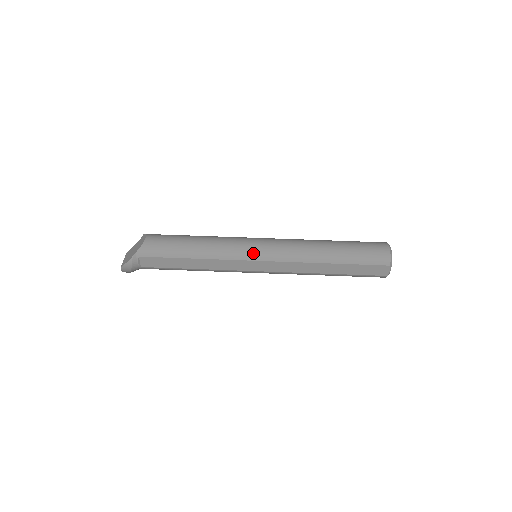
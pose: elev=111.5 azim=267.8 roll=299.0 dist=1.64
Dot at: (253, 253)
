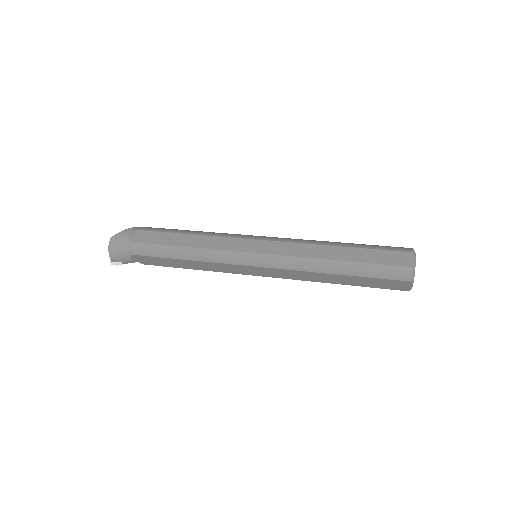
Dot at: (254, 236)
